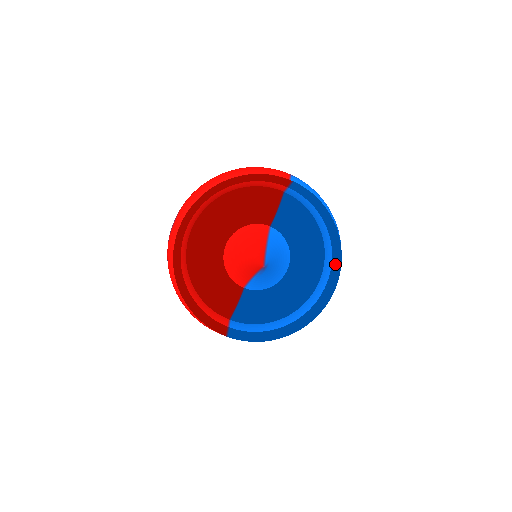
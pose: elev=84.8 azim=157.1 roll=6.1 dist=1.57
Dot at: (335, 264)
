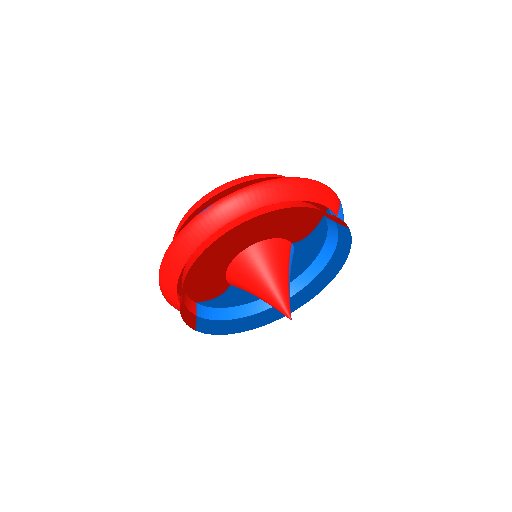
Dot at: (314, 286)
